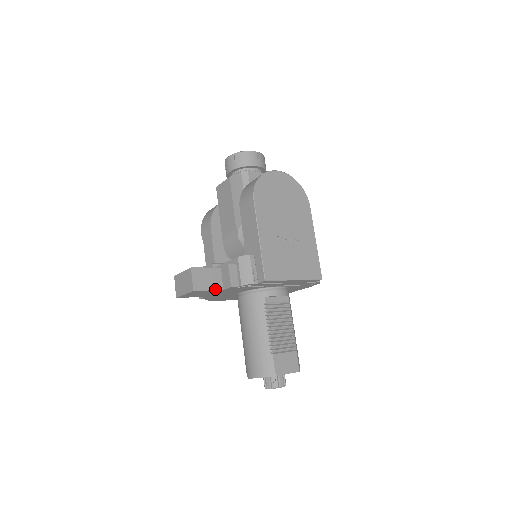
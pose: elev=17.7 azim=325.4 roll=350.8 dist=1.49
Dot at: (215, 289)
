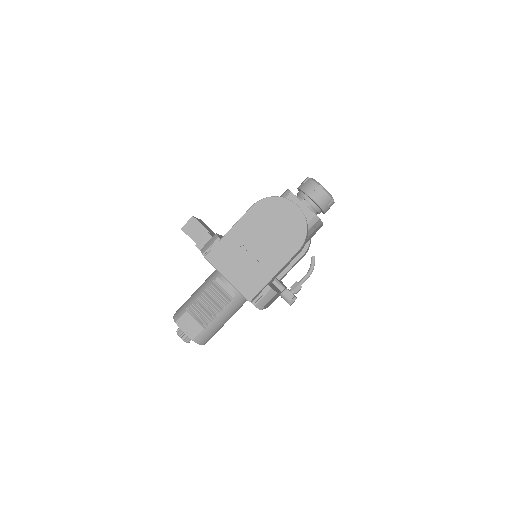
Dot at: (194, 241)
